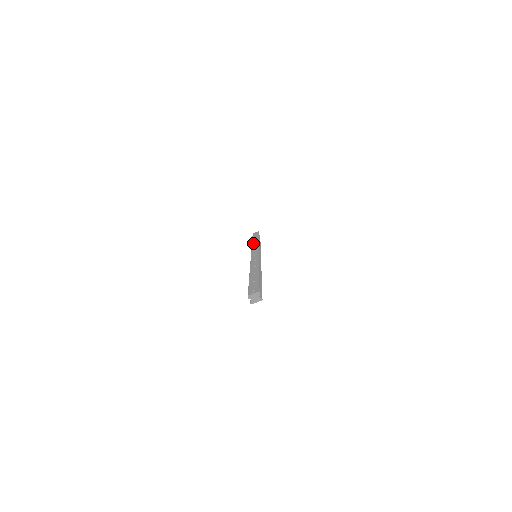
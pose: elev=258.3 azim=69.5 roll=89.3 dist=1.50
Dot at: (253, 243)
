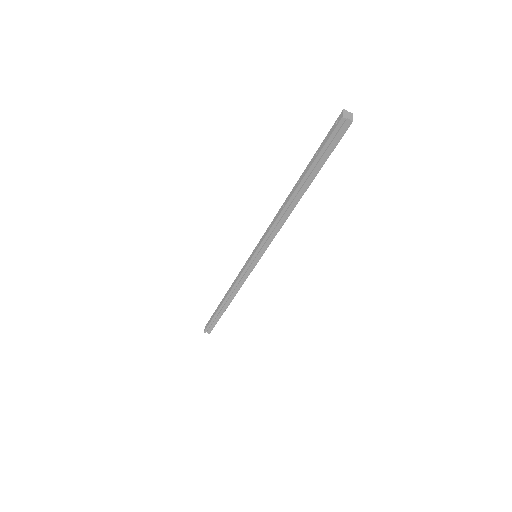
Dot at: (228, 293)
